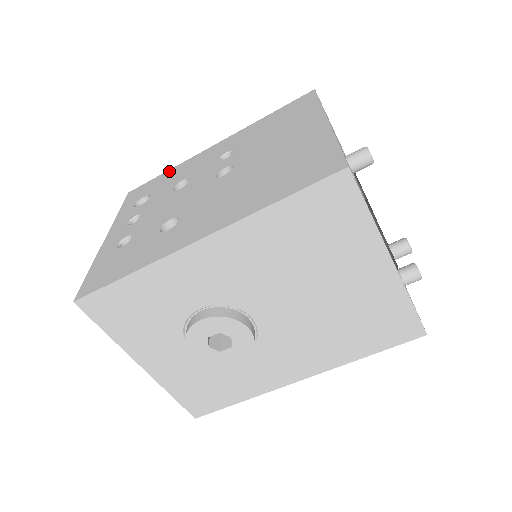
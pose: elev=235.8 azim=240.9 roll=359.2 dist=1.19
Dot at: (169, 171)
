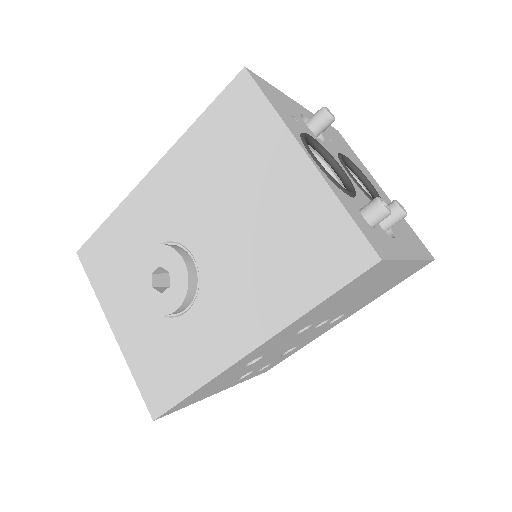
Dot at: occluded
